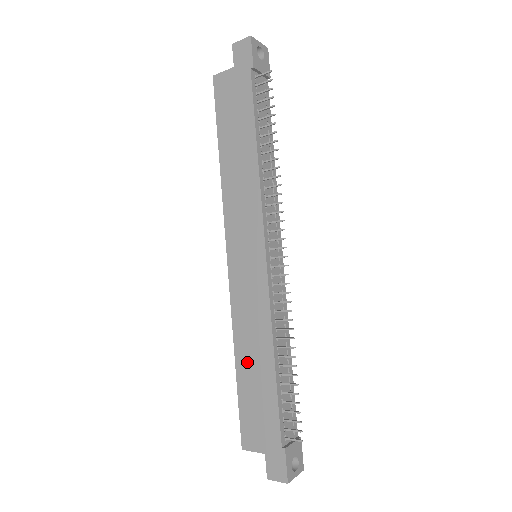
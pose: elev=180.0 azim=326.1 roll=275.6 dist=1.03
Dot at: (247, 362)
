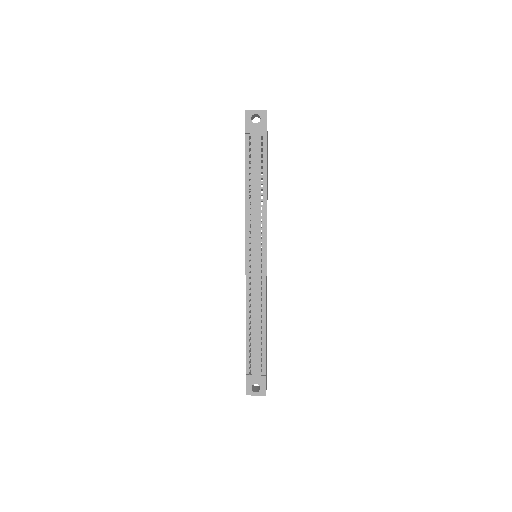
Dot at: occluded
